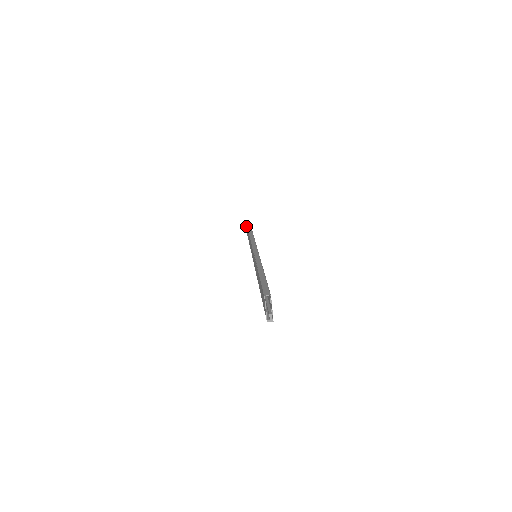
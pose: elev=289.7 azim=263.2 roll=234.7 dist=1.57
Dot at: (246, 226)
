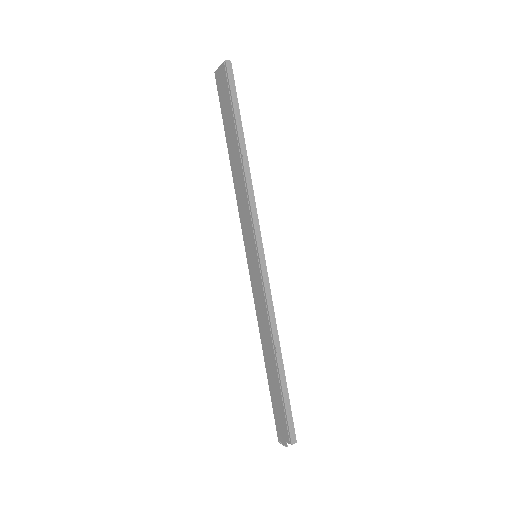
Dot at: (278, 428)
